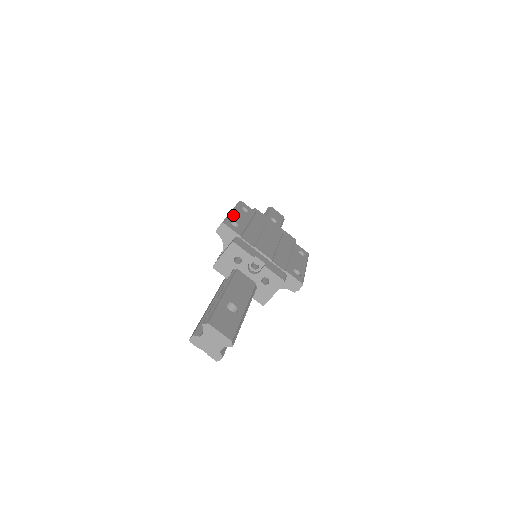
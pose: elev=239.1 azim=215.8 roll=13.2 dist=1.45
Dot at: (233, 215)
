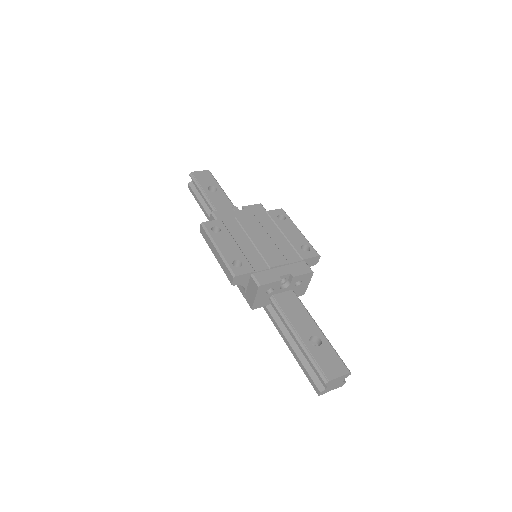
Dot at: (224, 254)
